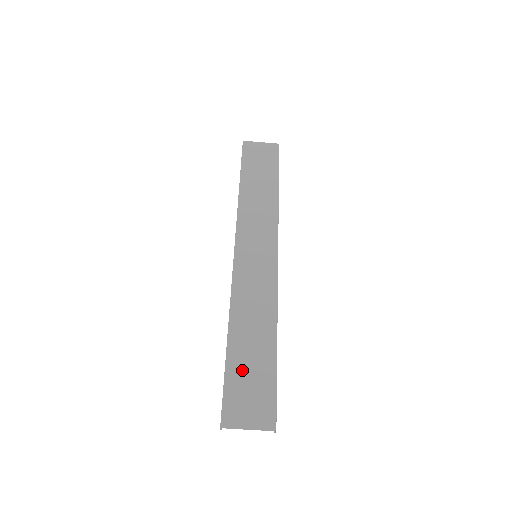
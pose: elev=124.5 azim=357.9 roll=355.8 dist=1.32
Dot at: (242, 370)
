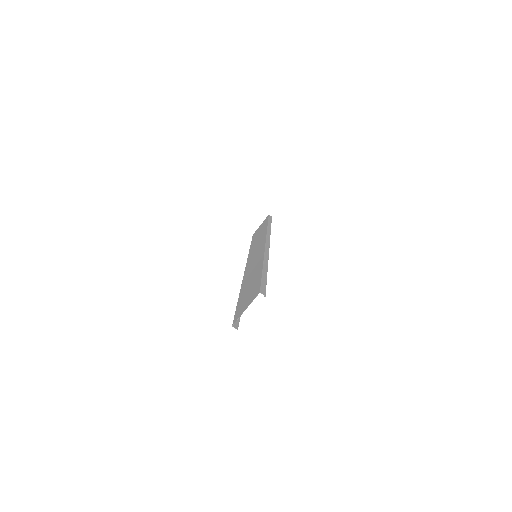
Dot at: (245, 295)
